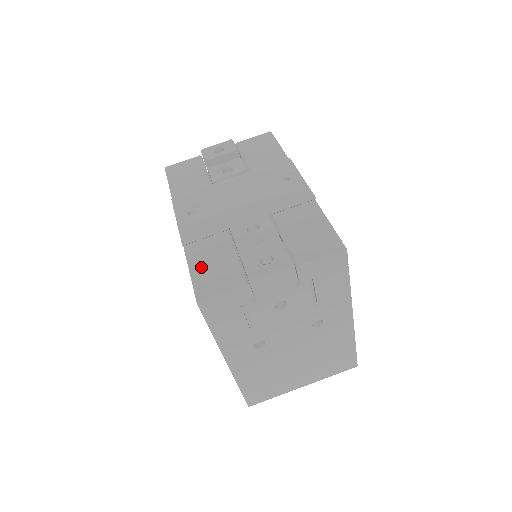
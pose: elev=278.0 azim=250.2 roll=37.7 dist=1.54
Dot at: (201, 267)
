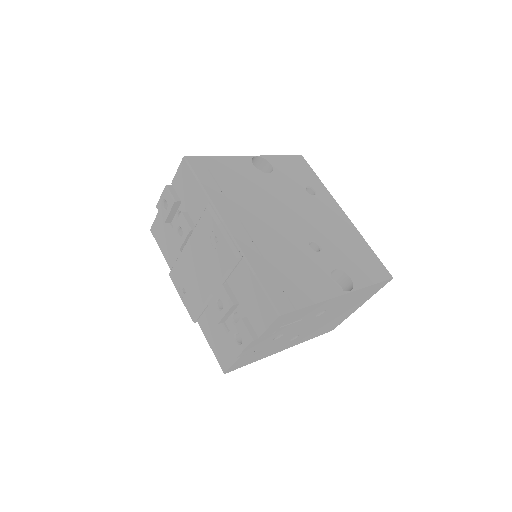
Dot at: (213, 342)
